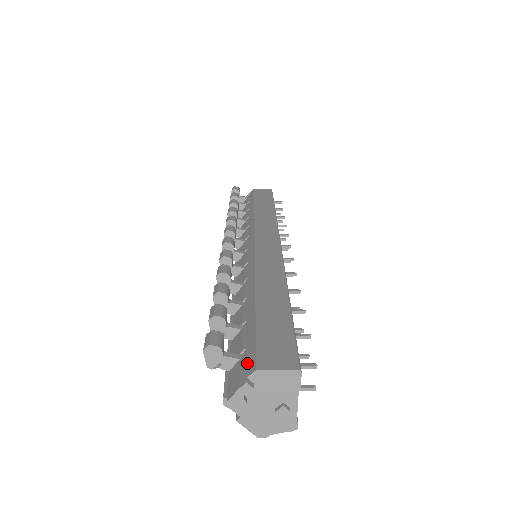
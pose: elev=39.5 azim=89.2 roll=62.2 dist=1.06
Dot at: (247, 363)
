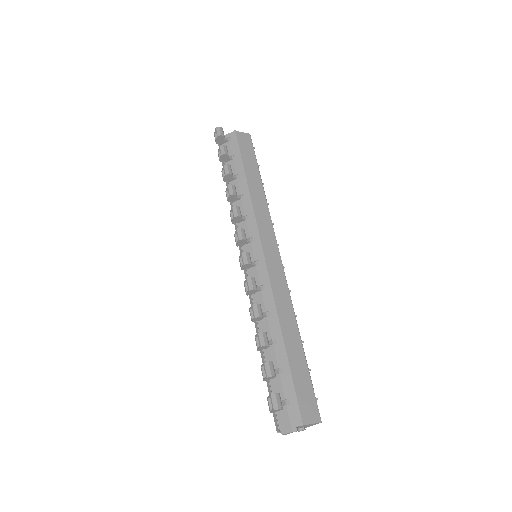
Dot at: (294, 414)
